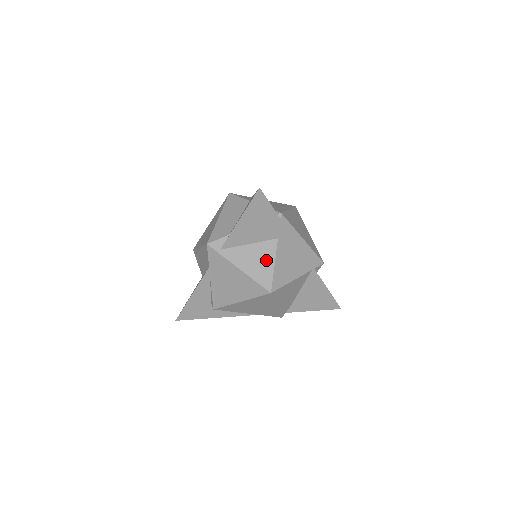
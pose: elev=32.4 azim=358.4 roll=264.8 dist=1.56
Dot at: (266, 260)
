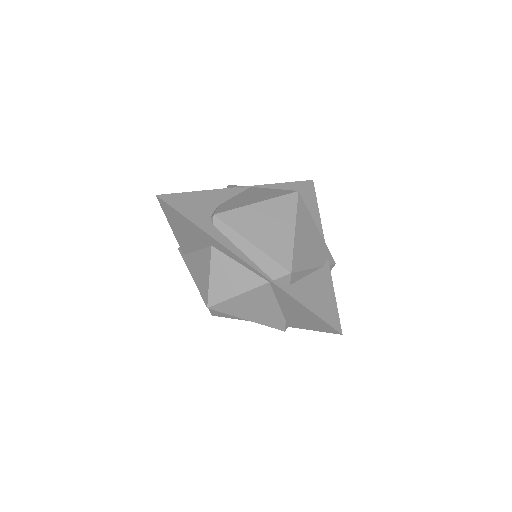
Dot at: (205, 270)
